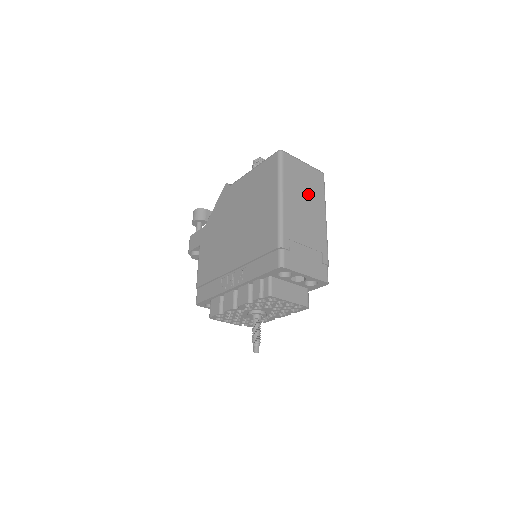
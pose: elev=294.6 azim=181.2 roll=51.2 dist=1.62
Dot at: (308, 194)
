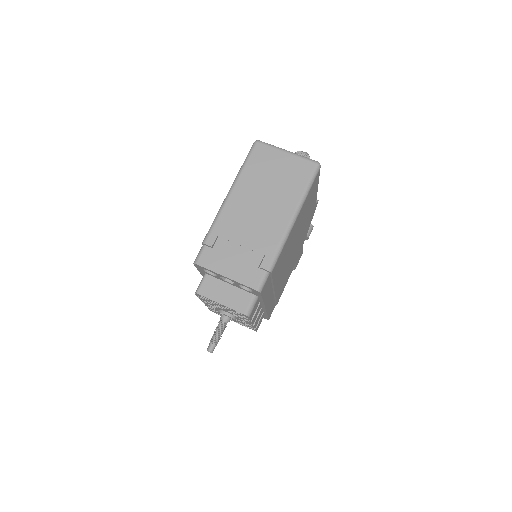
Dot at: (275, 188)
